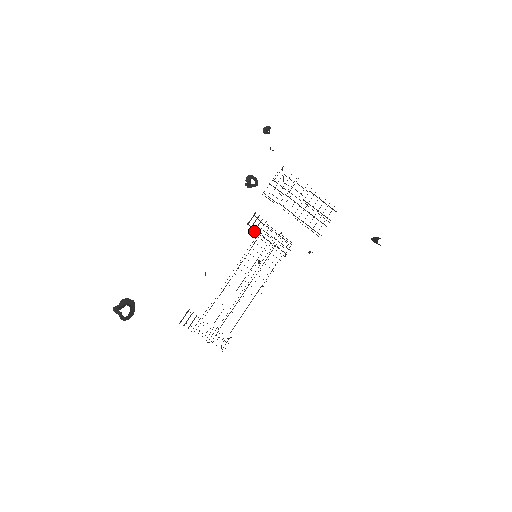
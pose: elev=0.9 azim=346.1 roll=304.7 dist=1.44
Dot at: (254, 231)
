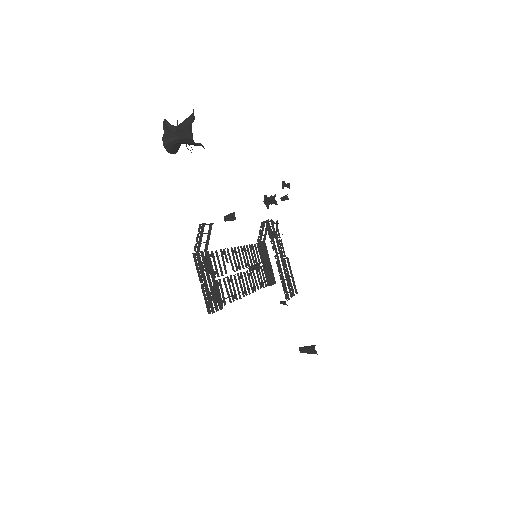
Dot at: (260, 235)
